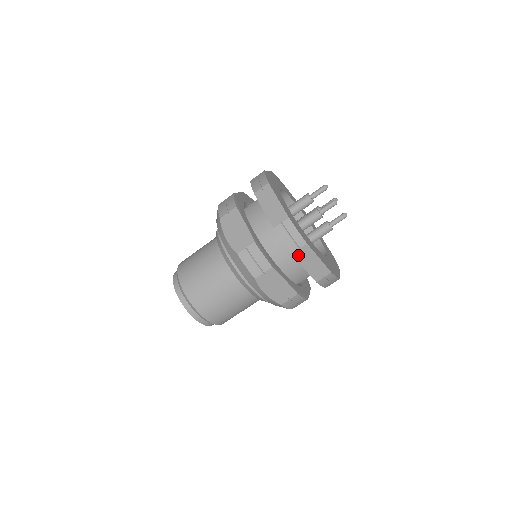
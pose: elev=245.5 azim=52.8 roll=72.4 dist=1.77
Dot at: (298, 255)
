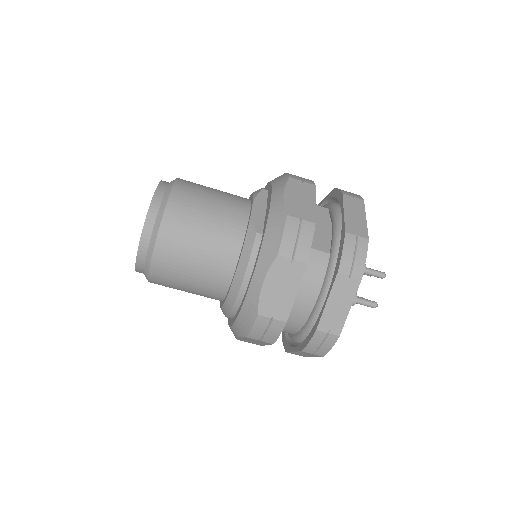
Dot at: (305, 352)
